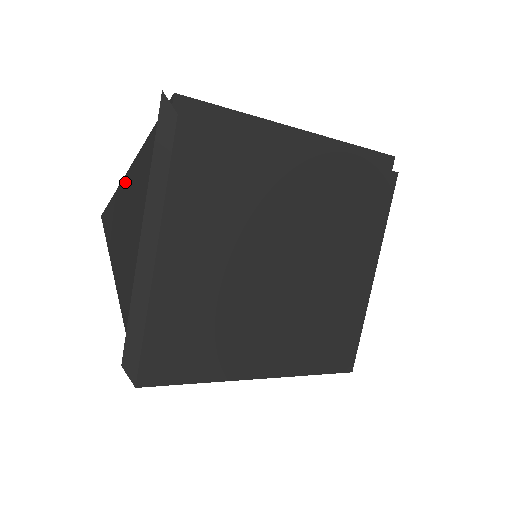
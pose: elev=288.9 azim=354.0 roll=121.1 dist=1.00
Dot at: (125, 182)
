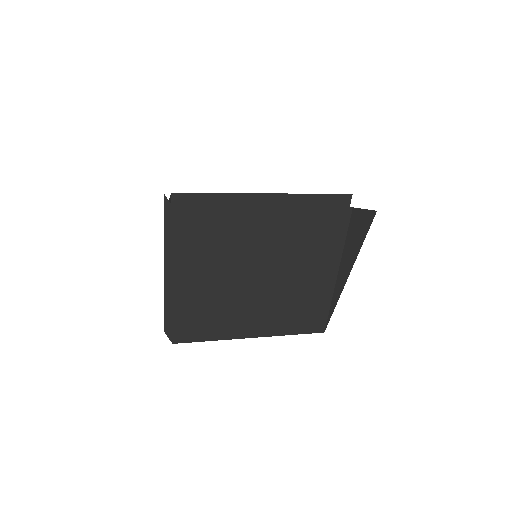
Dot at: occluded
